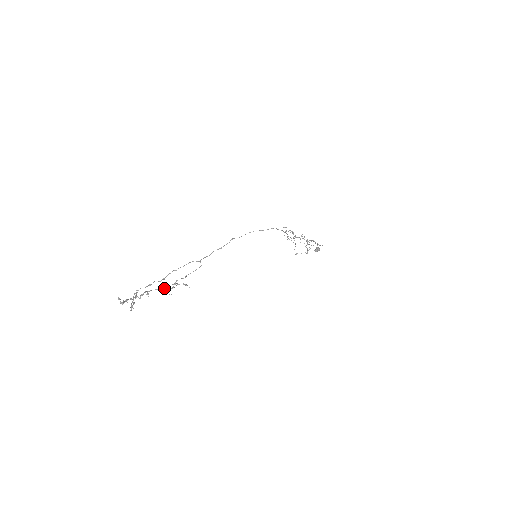
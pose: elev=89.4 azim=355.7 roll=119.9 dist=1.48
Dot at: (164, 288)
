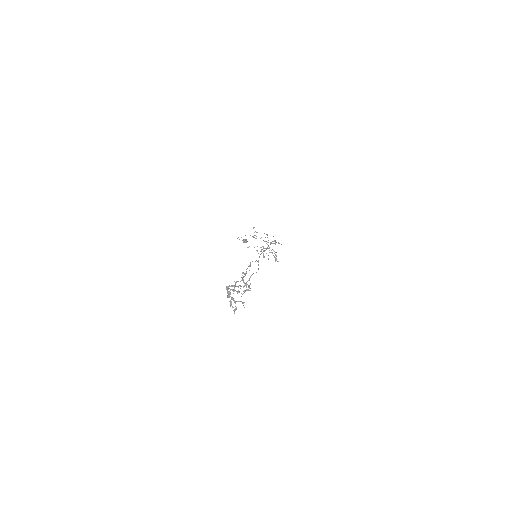
Dot at: occluded
